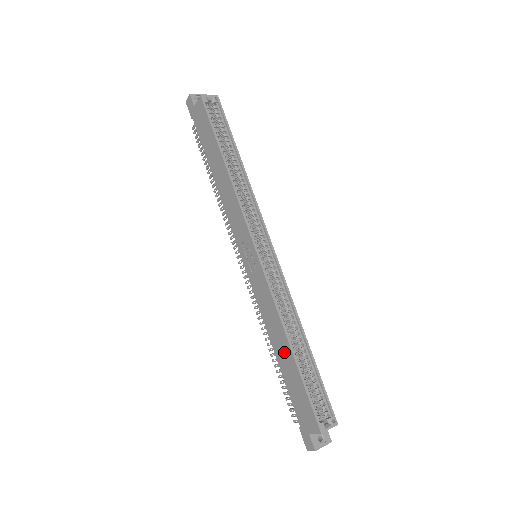
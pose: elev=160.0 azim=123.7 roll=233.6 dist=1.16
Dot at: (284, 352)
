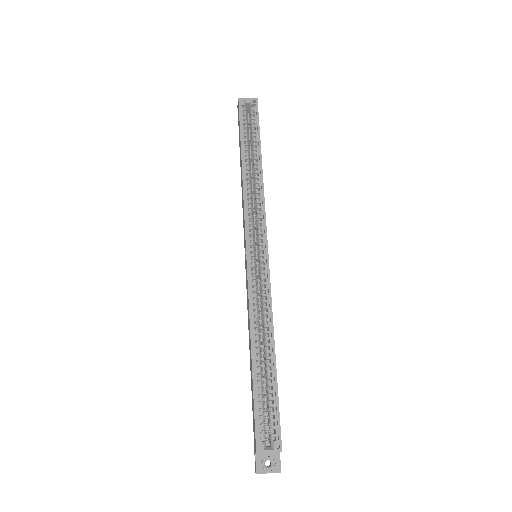
Dot at: (250, 357)
